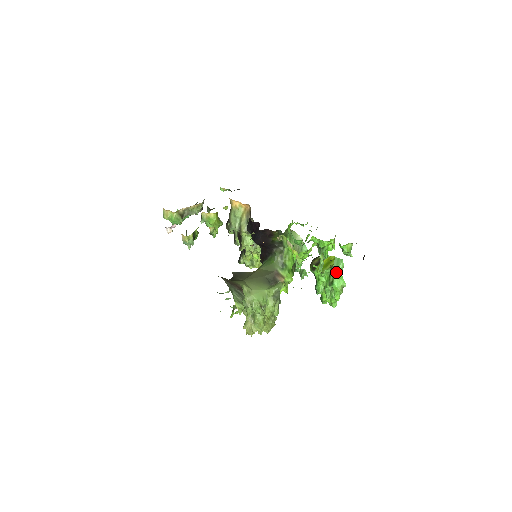
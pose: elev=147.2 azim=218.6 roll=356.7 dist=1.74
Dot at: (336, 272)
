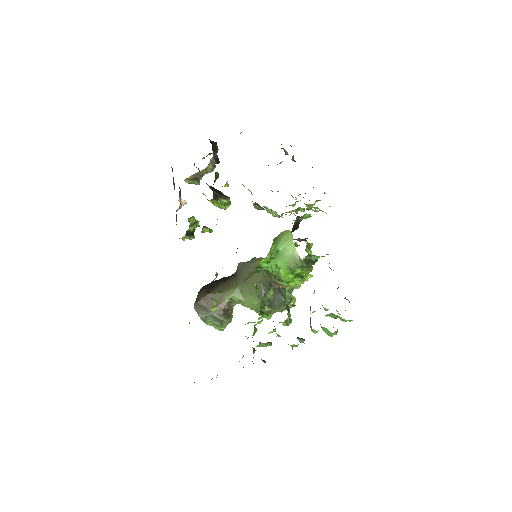
Dot at: occluded
